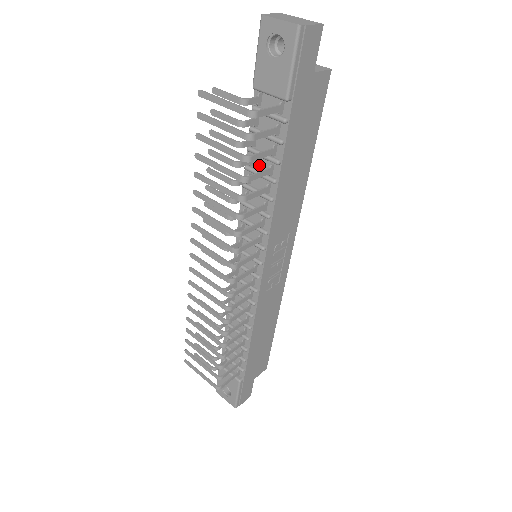
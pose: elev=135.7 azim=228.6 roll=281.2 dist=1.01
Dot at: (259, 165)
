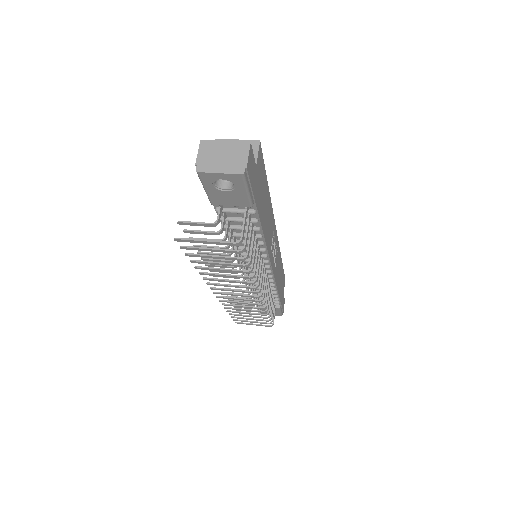
Dot at: (239, 231)
